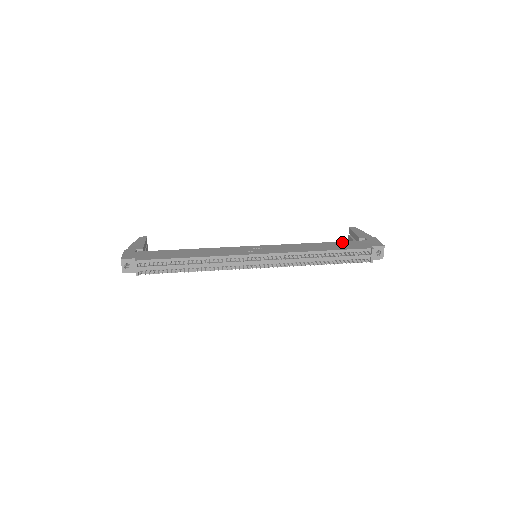
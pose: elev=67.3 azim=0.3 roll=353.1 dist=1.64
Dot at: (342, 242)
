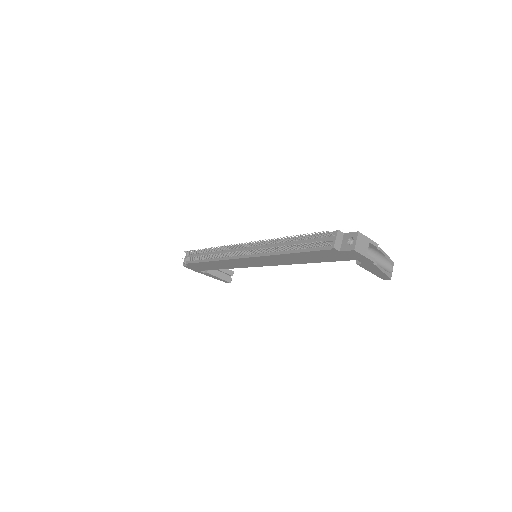
Dot at: occluded
